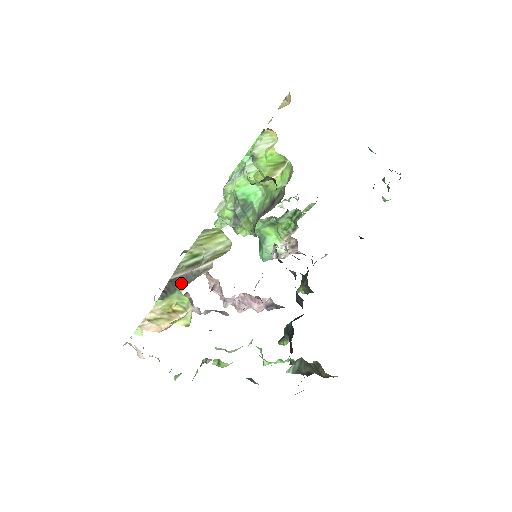
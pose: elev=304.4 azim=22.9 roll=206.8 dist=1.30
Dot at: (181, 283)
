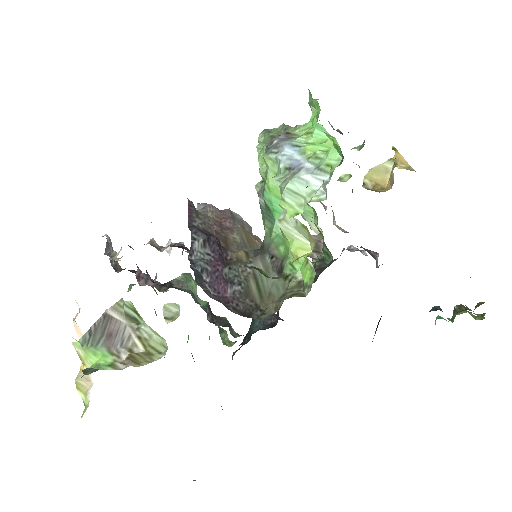
Dot at: (107, 338)
